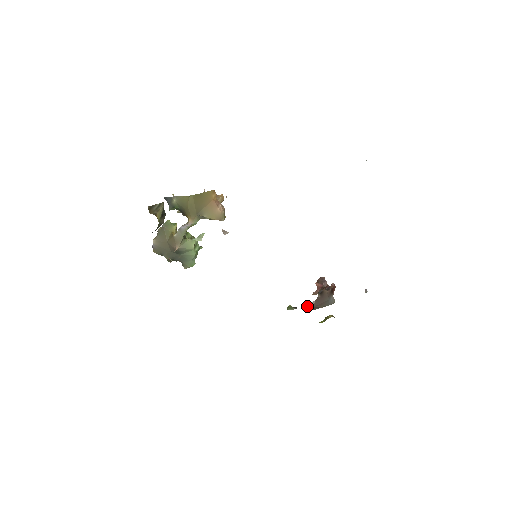
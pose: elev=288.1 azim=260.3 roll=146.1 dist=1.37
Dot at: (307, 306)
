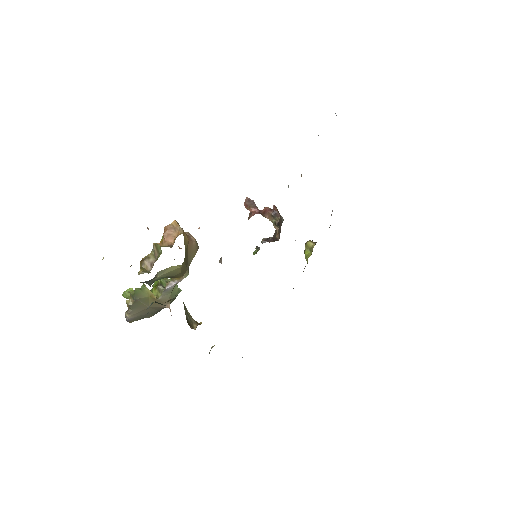
Dot at: (266, 239)
